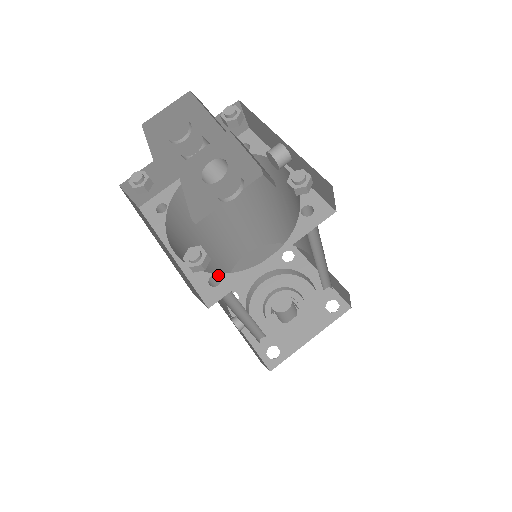
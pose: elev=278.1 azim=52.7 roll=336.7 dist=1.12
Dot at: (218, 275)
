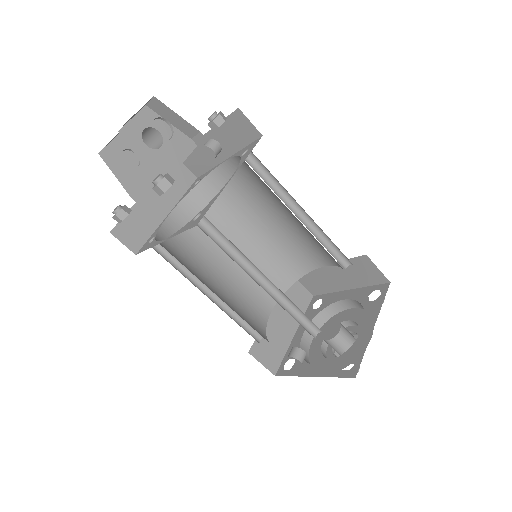
Dot at: (198, 214)
